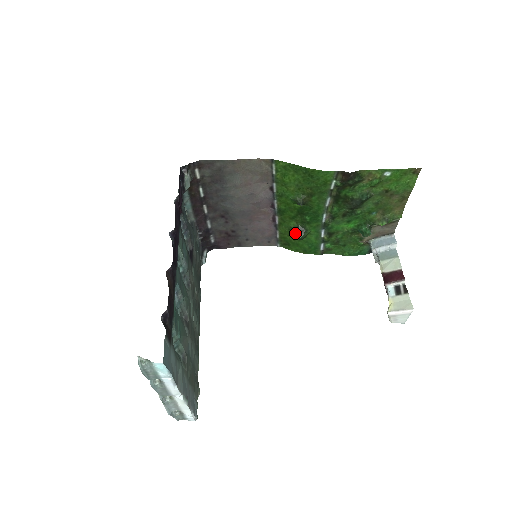
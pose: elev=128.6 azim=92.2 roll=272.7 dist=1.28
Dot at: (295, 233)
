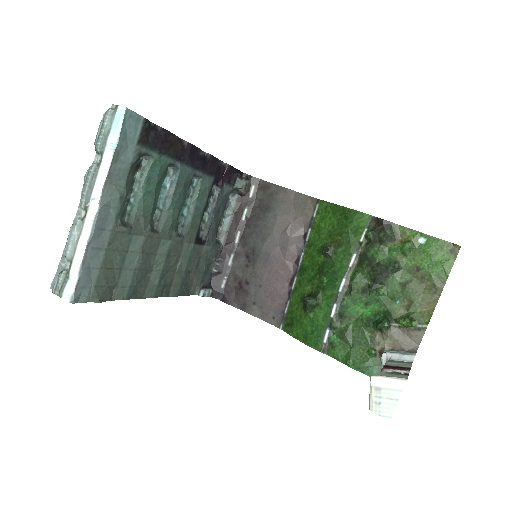
Dot at: (305, 297)
